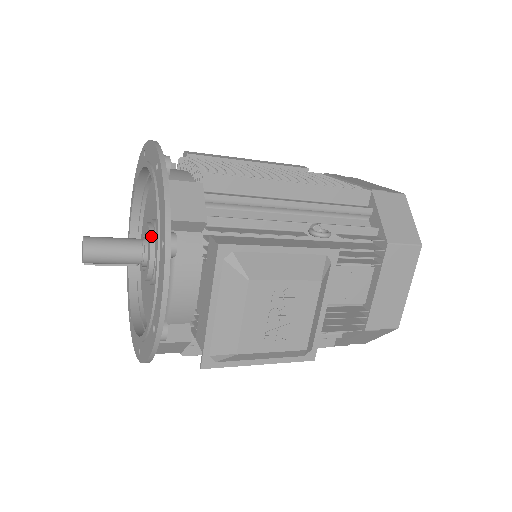
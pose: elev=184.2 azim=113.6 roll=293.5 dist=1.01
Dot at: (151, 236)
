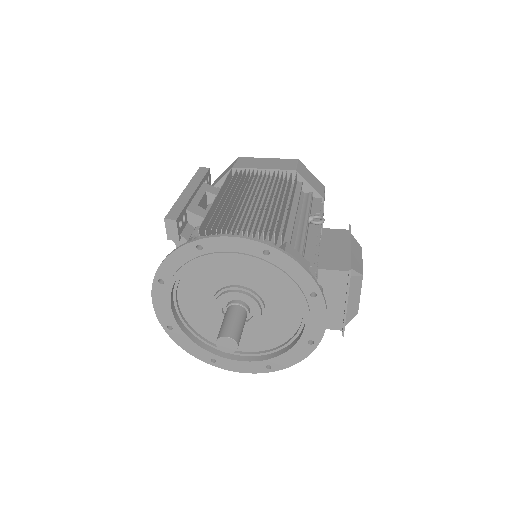
Dot at: (252, 298)
